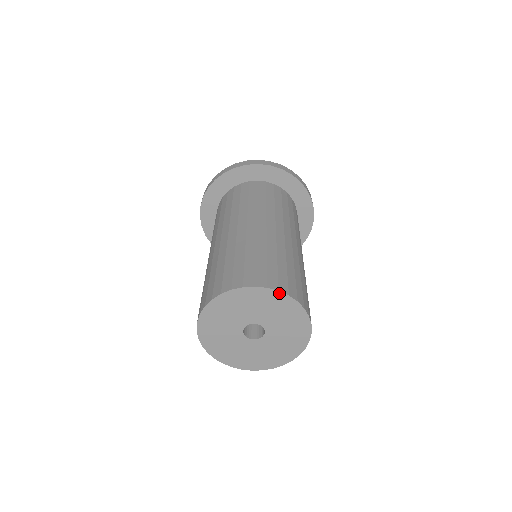
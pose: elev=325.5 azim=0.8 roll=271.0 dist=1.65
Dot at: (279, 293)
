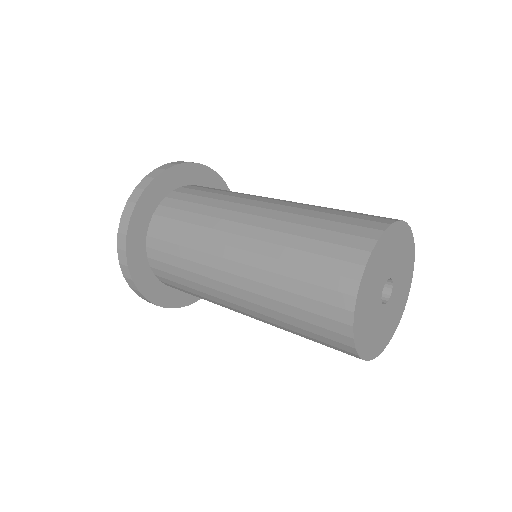
Dot at: (379, 241)
